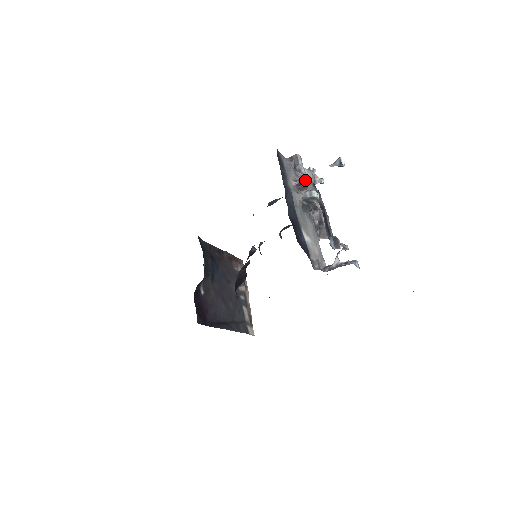
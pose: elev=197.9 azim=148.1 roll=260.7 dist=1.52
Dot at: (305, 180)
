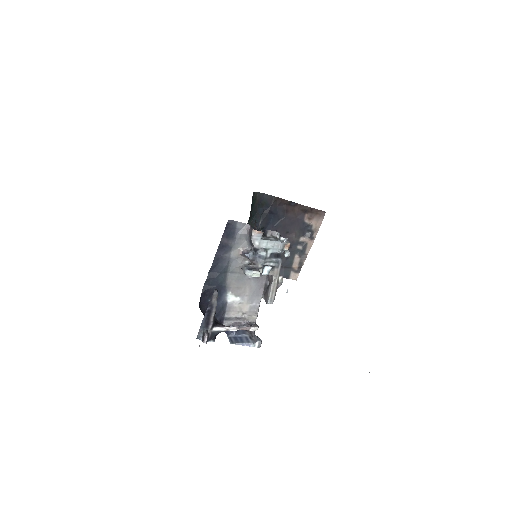
Dot at: (249, 256)
